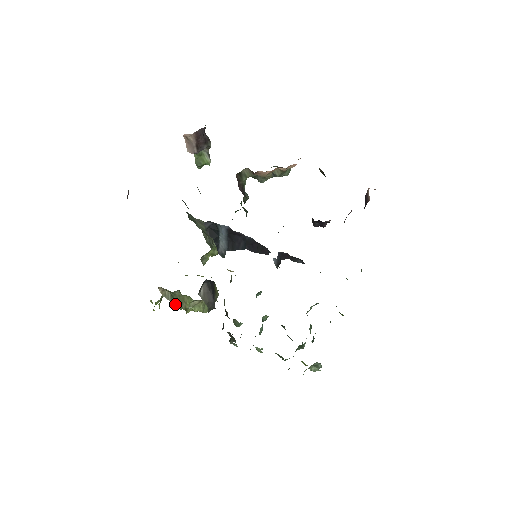
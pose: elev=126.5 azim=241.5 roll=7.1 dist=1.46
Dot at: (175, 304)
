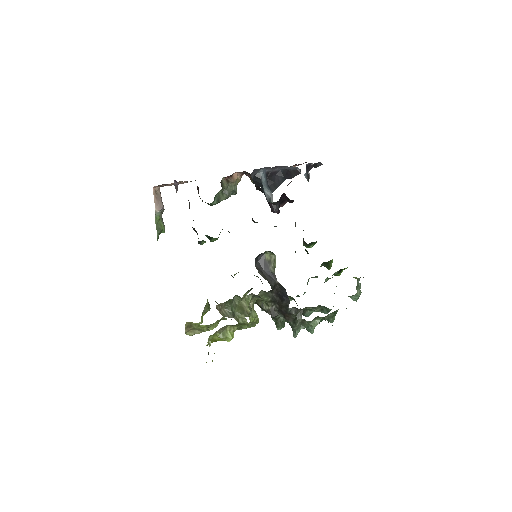
Dot at: (236, 319)
